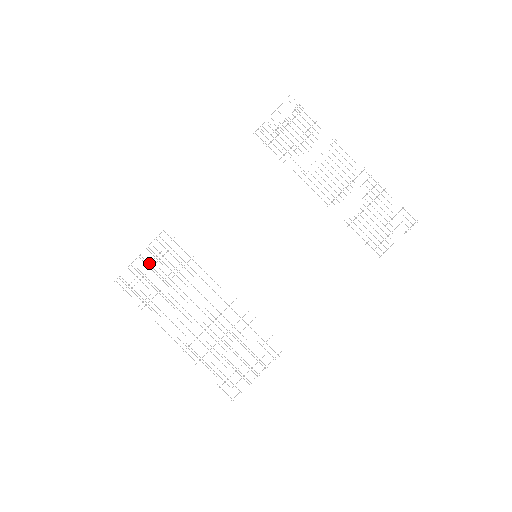
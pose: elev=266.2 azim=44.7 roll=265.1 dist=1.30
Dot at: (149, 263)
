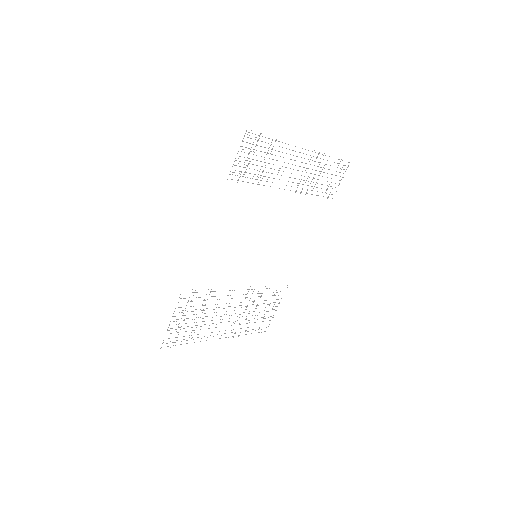
Dot at: occluded
